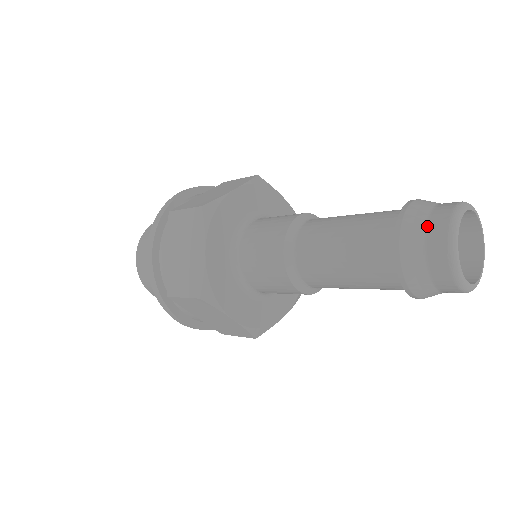
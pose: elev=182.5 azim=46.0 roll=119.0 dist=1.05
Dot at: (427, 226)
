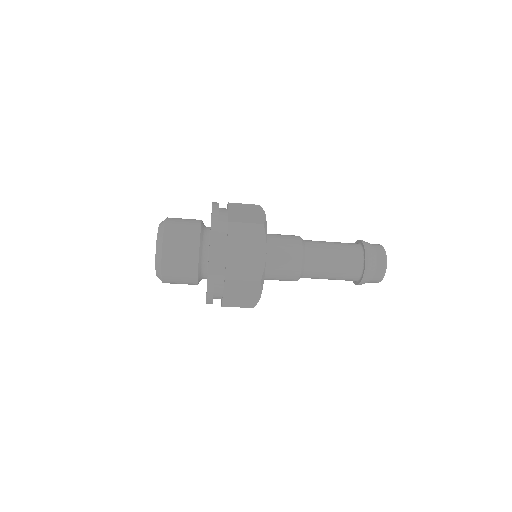
Dot at: occluded
